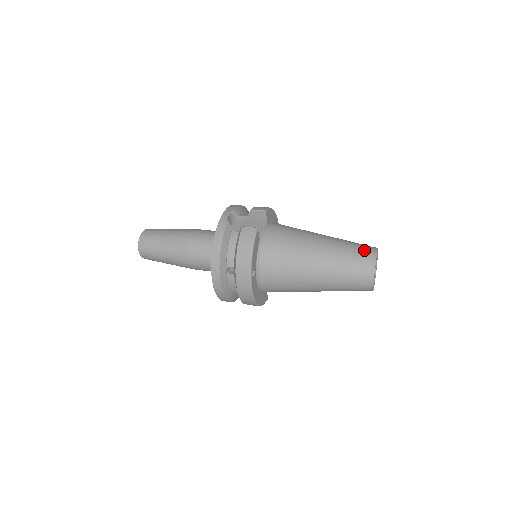
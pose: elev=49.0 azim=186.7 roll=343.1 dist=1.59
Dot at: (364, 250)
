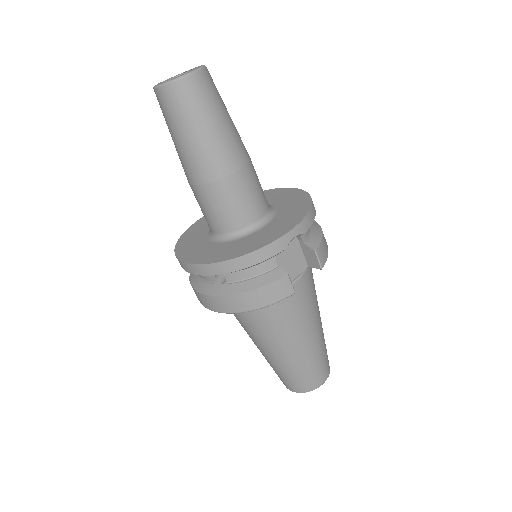
Dot at: (322, 373)
